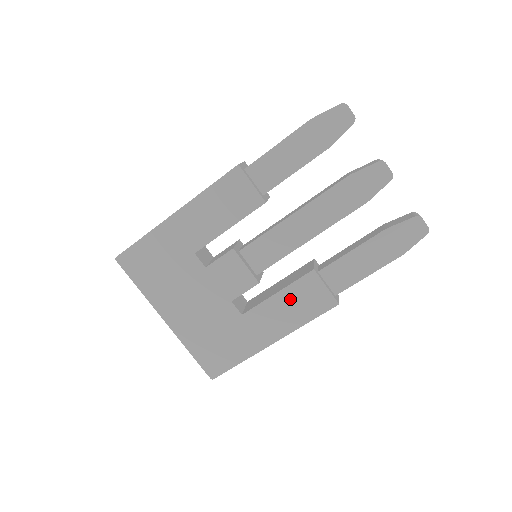
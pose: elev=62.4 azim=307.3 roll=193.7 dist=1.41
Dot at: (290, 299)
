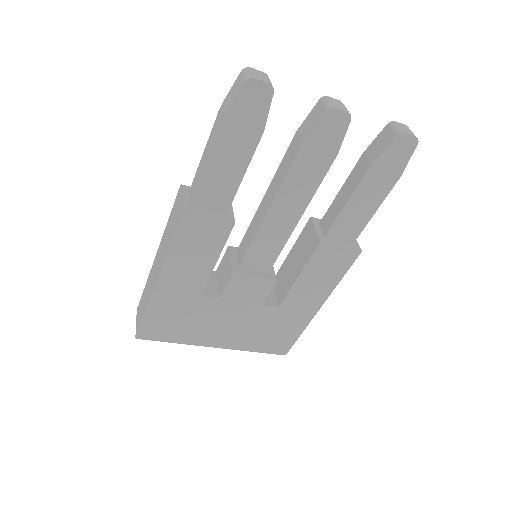
Dot at: (313, 274)
